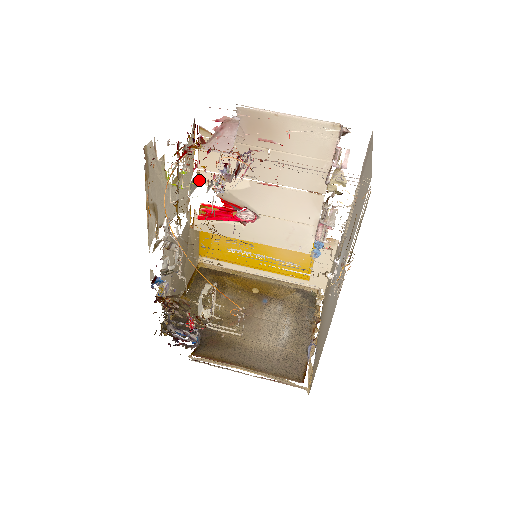
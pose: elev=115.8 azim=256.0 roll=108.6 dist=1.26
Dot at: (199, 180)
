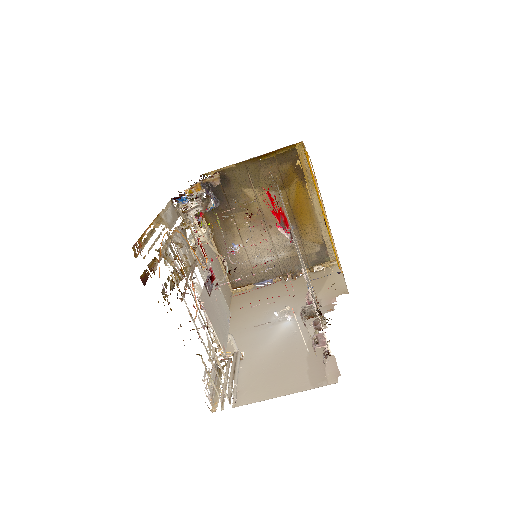
Dot at: (277, 185)
